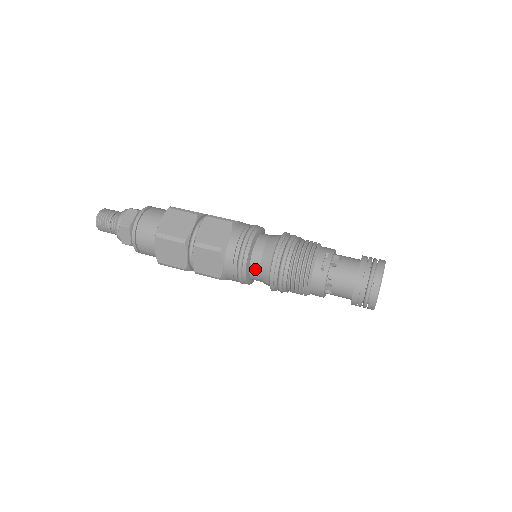
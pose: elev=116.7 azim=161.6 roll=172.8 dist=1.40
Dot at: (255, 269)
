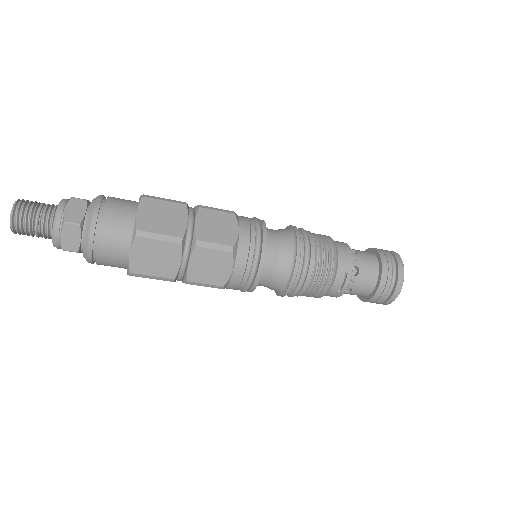
Dot at: occluded
